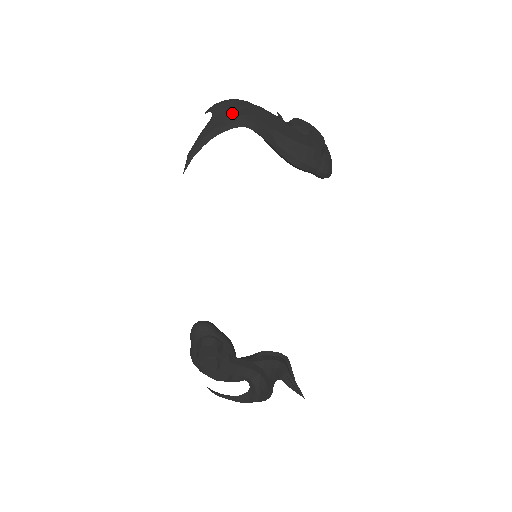
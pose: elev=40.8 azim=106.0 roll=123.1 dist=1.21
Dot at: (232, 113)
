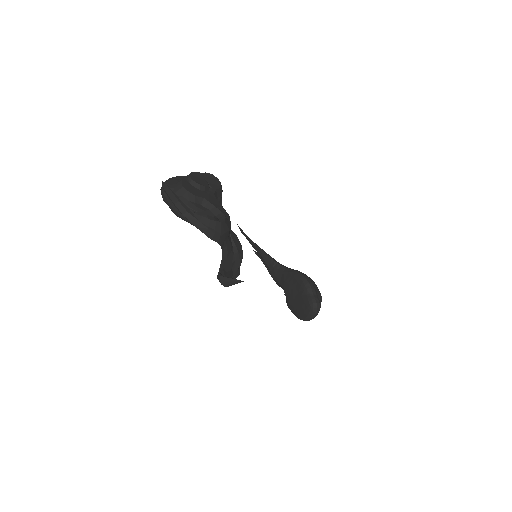
Dot at: occluded
